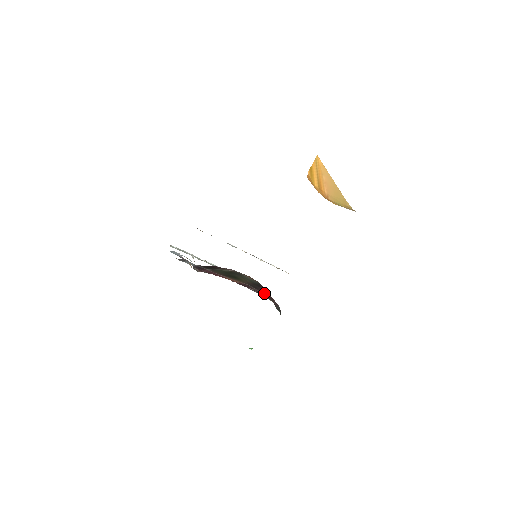
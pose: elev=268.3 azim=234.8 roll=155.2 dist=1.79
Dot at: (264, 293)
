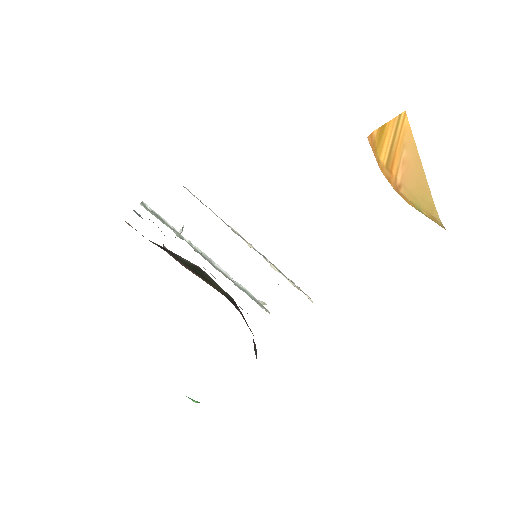
Dot at: (244, 319)
